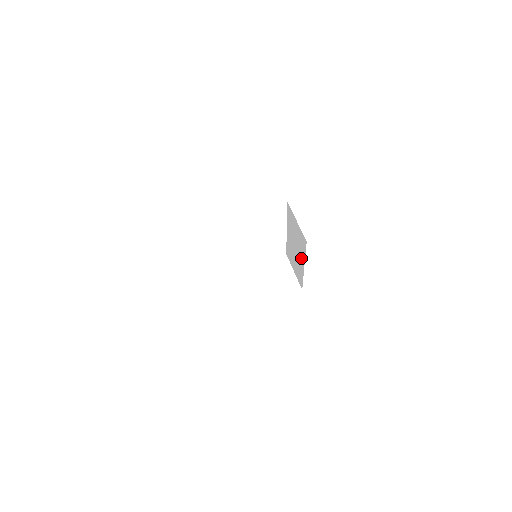
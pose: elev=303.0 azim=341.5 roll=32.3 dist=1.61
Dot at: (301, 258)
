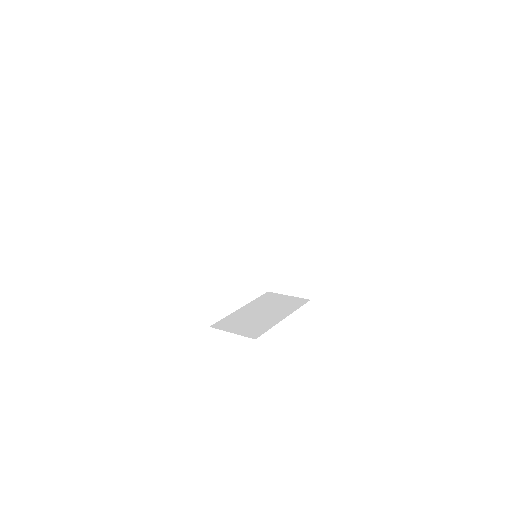
Dot at: (299, 244)
